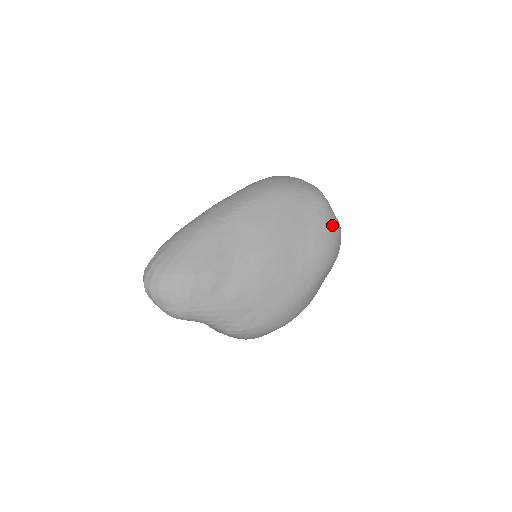
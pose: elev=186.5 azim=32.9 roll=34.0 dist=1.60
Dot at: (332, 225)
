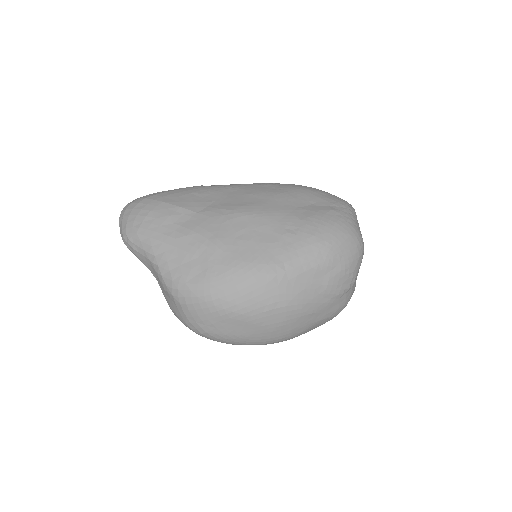
Dot at: (342, 221)
